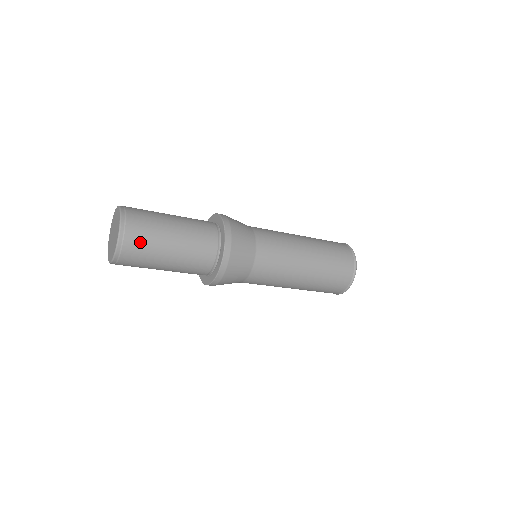
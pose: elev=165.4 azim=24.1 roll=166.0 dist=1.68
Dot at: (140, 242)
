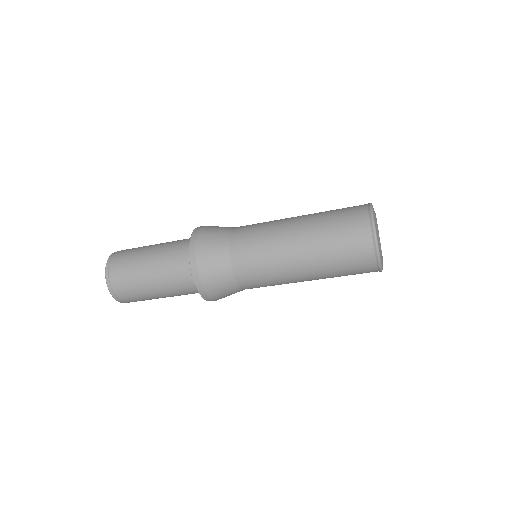
Dot at: (124, 285)
